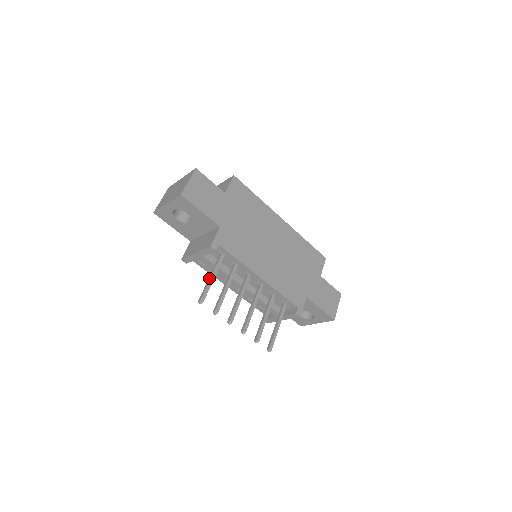
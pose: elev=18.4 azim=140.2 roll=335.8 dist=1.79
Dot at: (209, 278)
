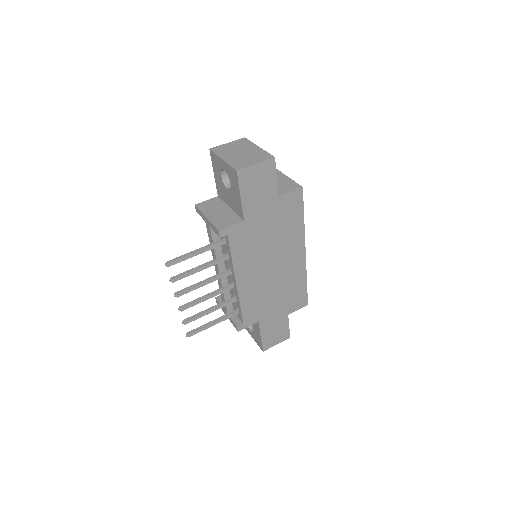
Dot at: (194, 251)
